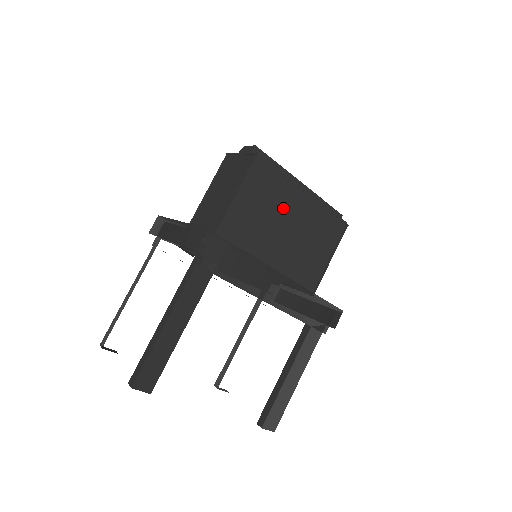
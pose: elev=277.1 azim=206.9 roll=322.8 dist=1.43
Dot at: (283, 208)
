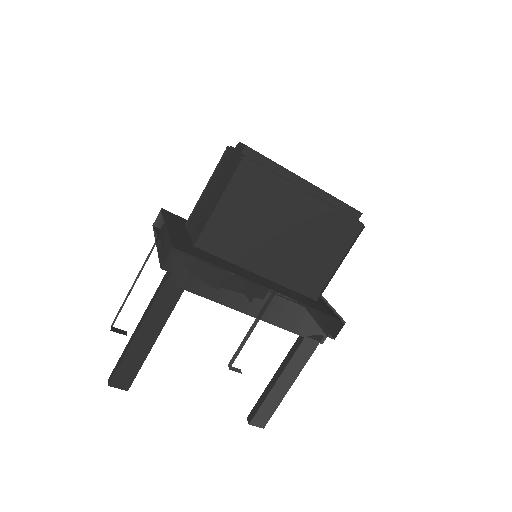
Dot at: (278, 213)
